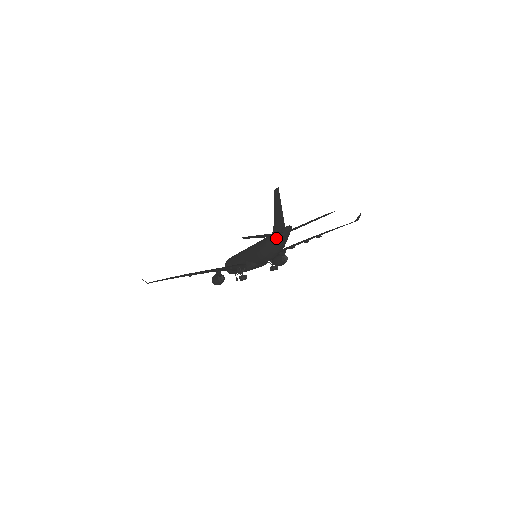
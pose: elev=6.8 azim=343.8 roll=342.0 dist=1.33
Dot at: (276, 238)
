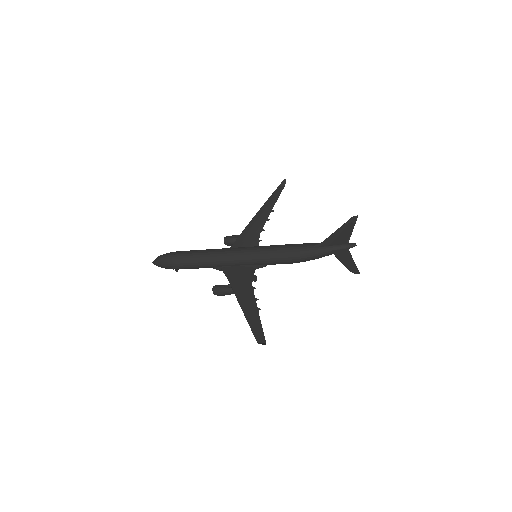
Dot at: (335, 252)
